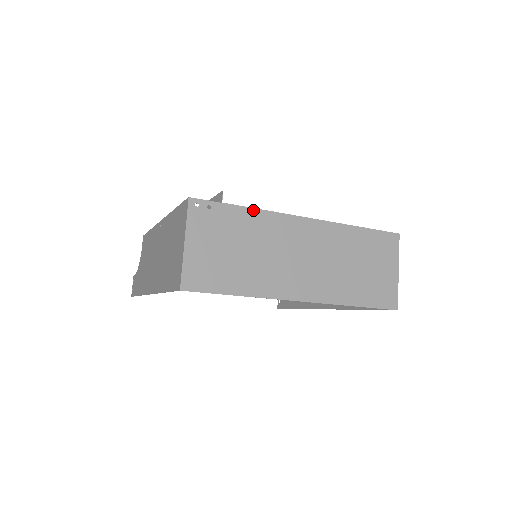
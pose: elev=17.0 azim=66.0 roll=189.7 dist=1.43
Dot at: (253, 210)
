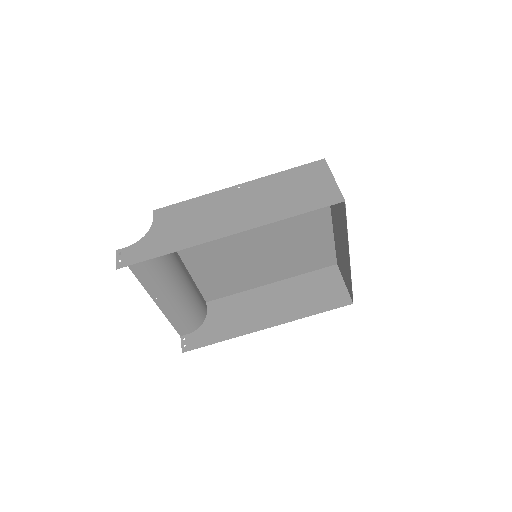
Dot at: occluded
